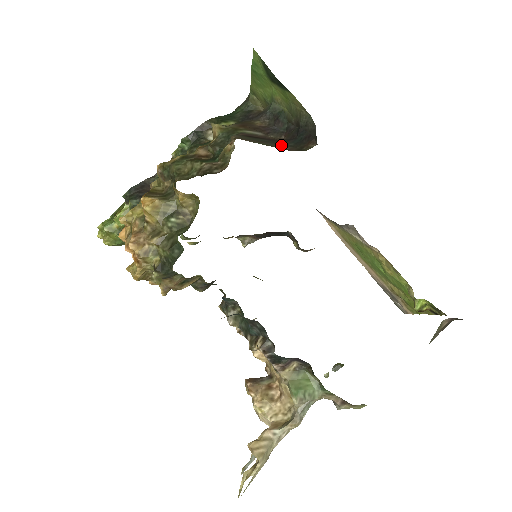
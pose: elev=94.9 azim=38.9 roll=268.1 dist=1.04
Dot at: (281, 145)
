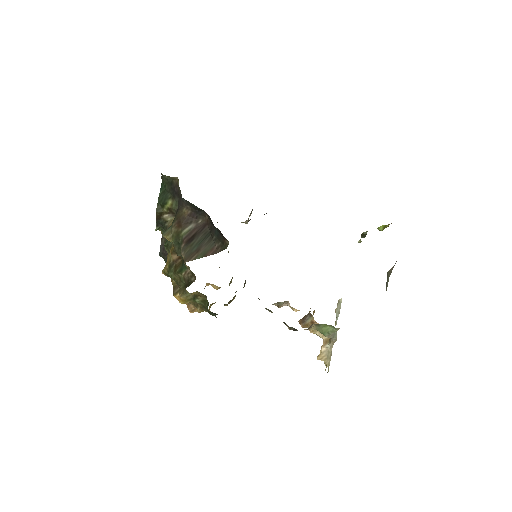
Dot at: (210, 240)
